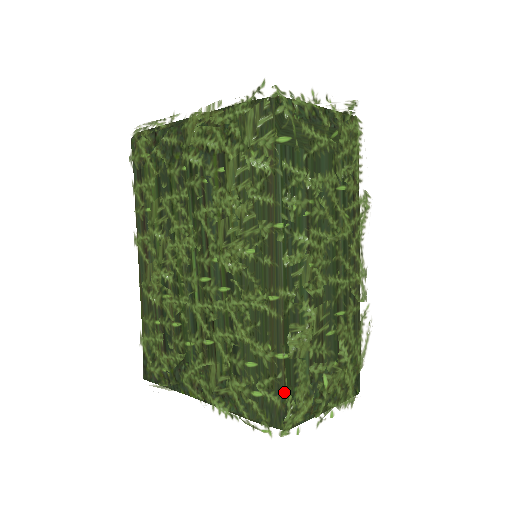
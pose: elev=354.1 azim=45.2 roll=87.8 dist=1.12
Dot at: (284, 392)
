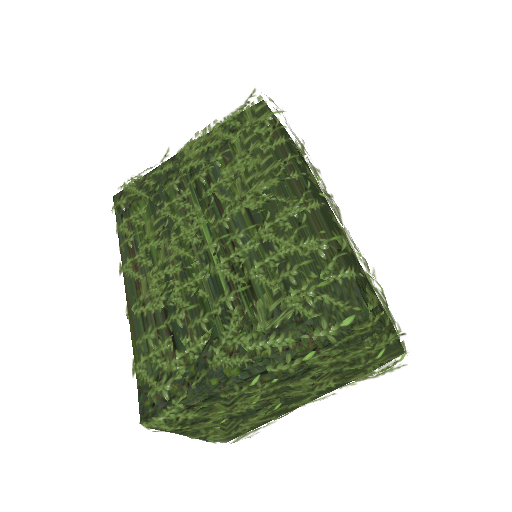
Dot at: (355, 257)
